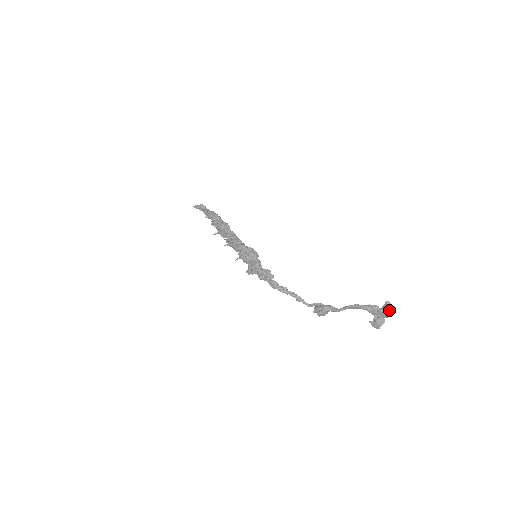
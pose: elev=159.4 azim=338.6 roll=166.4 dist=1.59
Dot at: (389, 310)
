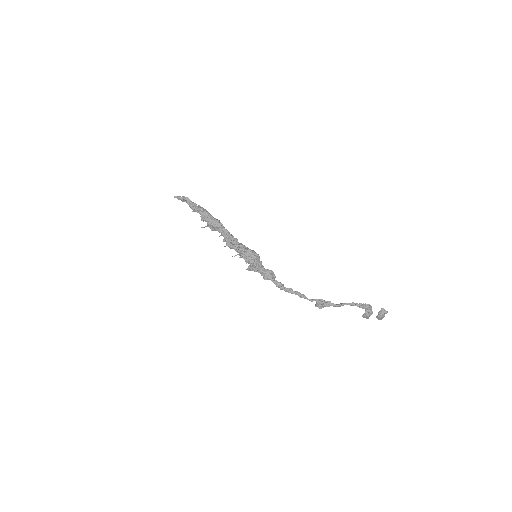
Dot at: (384, 314)
